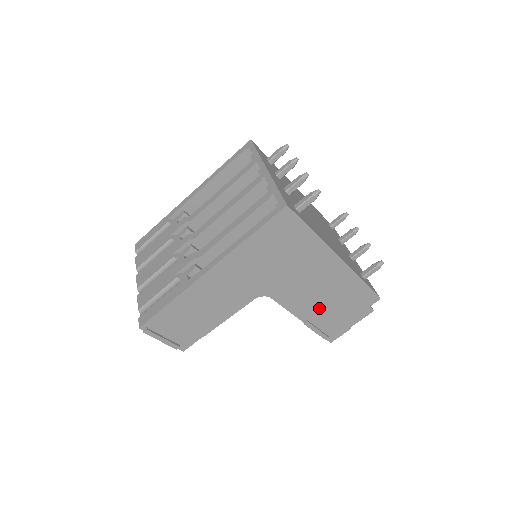
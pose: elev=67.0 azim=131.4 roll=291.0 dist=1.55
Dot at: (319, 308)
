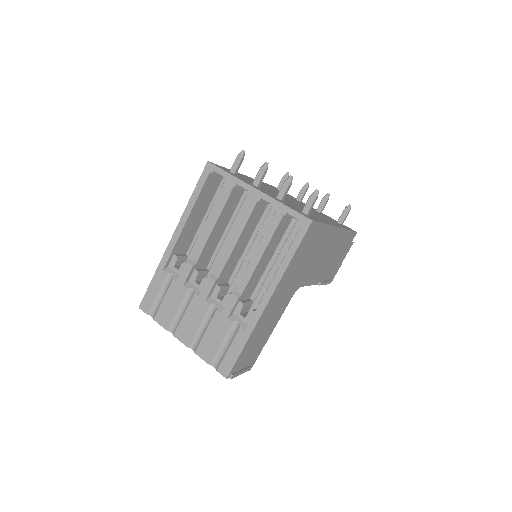
Dot at: (326, 268)
